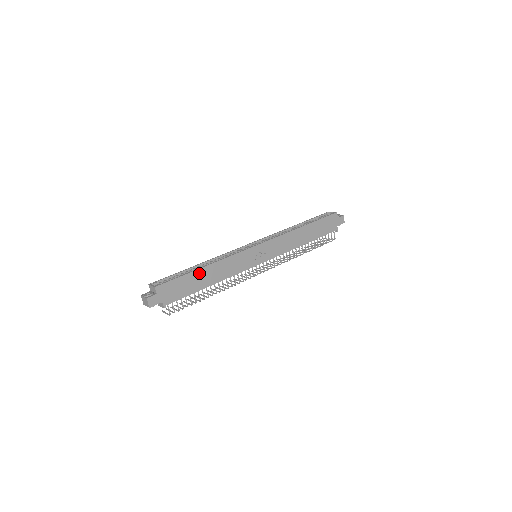
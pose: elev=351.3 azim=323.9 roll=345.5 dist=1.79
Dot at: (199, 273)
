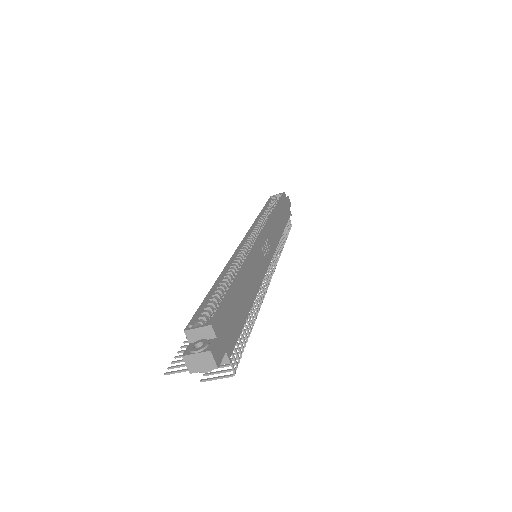
Dot at: (238, 287)
